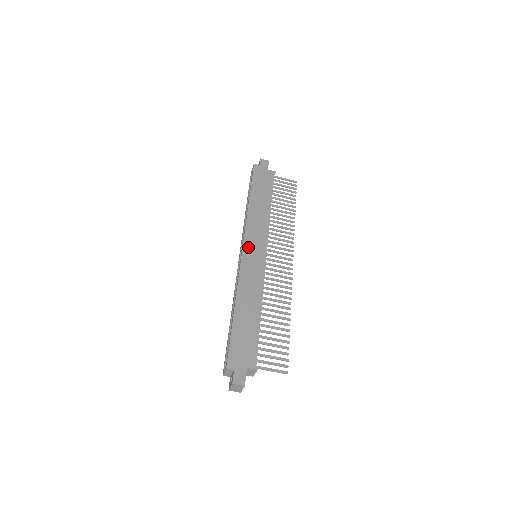
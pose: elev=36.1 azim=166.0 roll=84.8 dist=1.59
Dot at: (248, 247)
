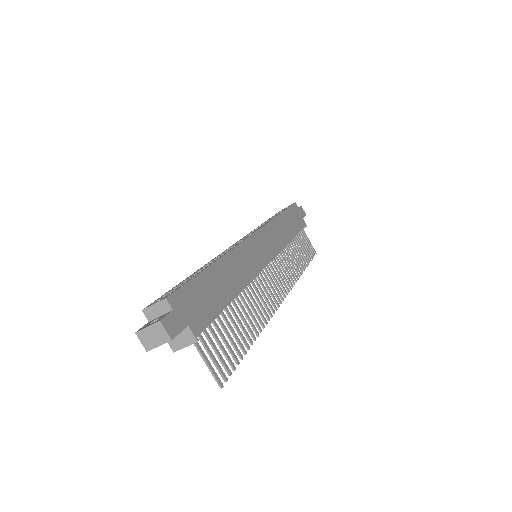
Dot at: (259, 238)
